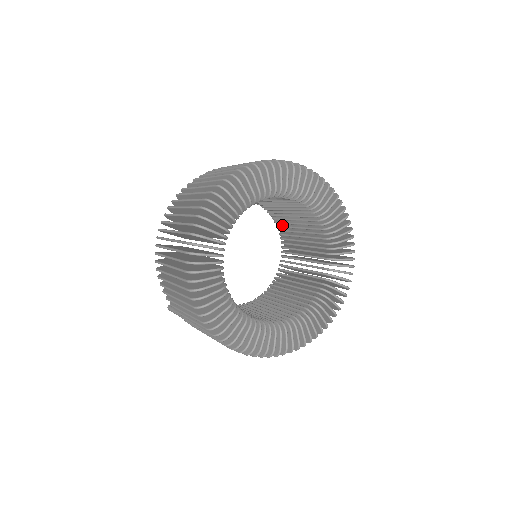
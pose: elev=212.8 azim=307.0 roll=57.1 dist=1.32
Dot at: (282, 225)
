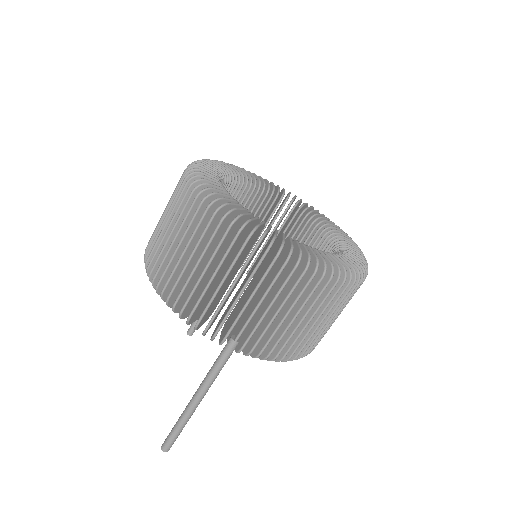
Dot at: occluded
